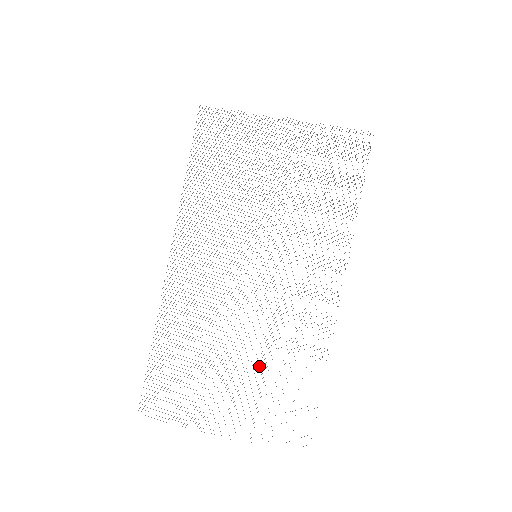
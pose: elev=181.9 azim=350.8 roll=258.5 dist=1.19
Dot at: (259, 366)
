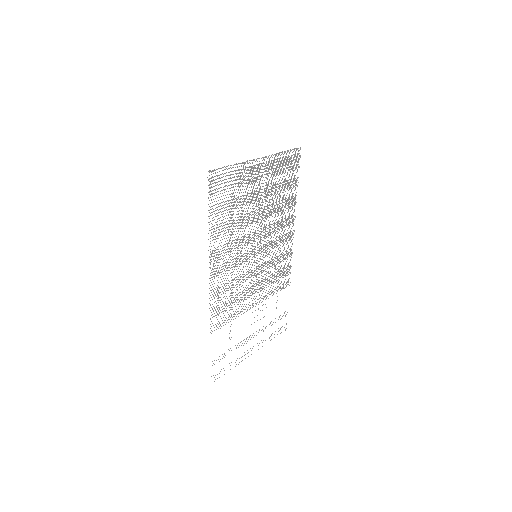
Dot at: occluded
